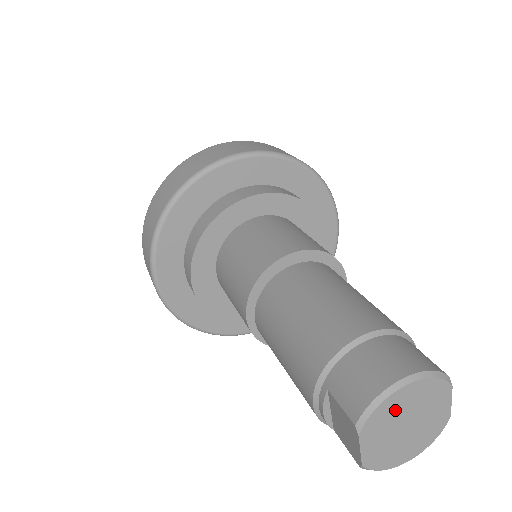
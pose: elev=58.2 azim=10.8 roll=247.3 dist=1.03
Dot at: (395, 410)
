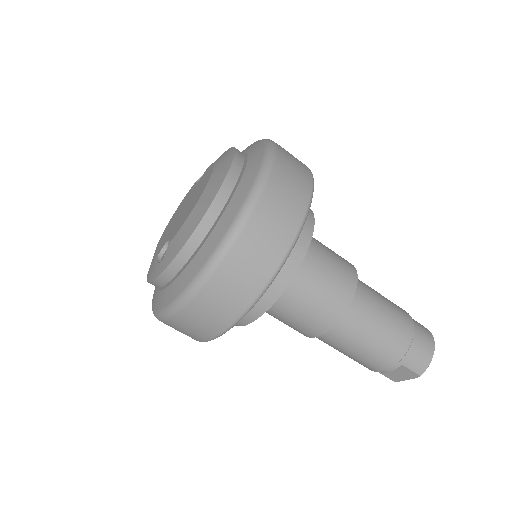
Dot at: occluded
